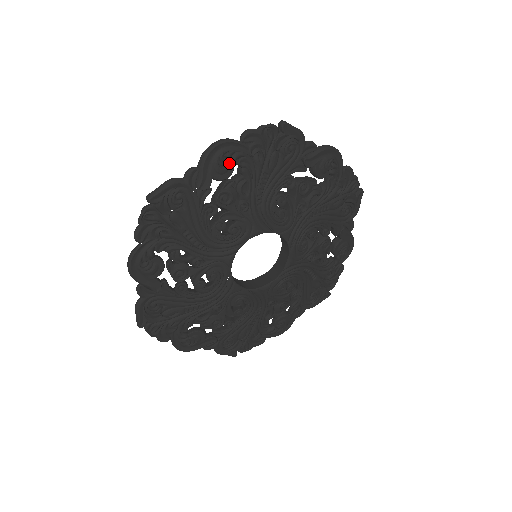
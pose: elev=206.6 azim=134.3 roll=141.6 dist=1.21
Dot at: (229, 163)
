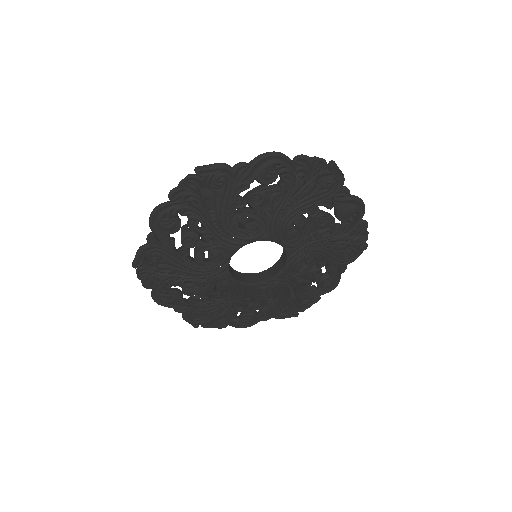
Dot at: (275, 173)
